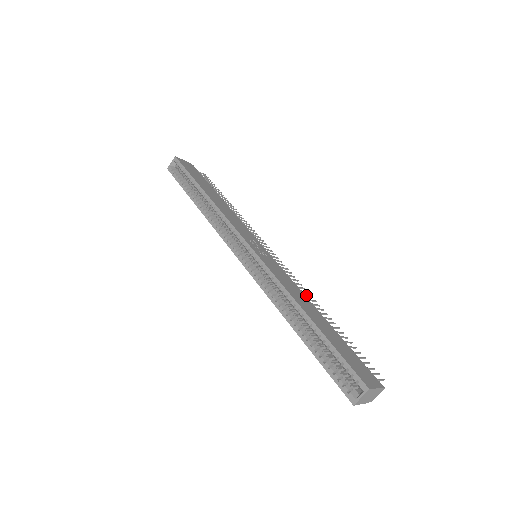
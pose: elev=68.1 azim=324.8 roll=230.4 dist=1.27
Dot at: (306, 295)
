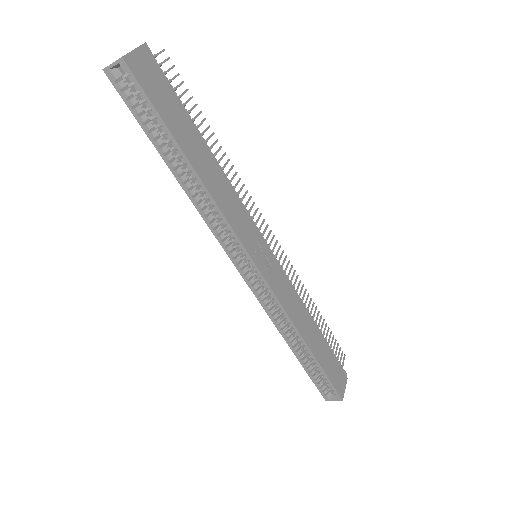
Dot at: occluded
